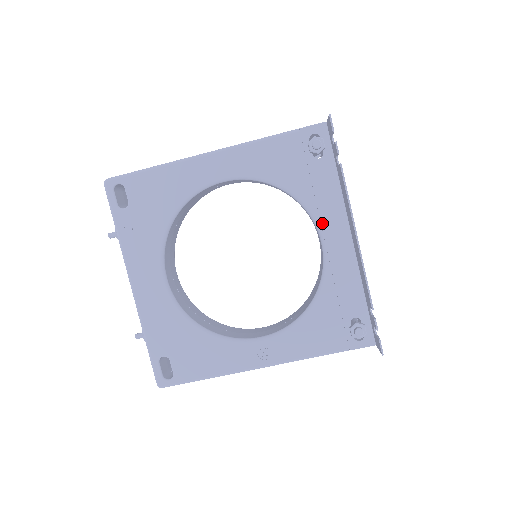
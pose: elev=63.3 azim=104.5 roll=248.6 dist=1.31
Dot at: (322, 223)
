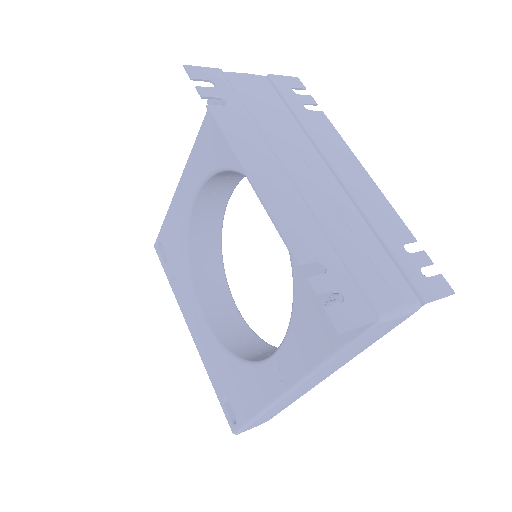
Dot at: occluded
